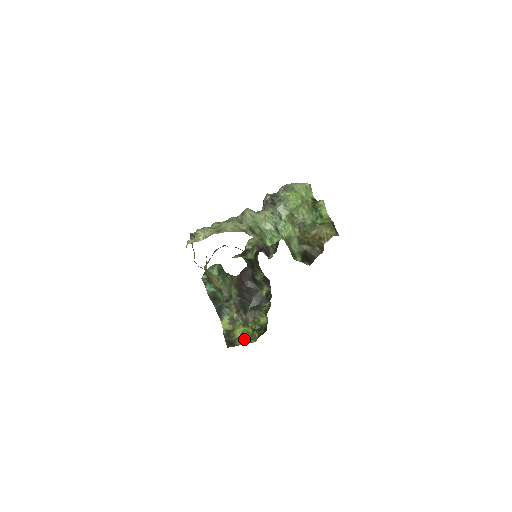
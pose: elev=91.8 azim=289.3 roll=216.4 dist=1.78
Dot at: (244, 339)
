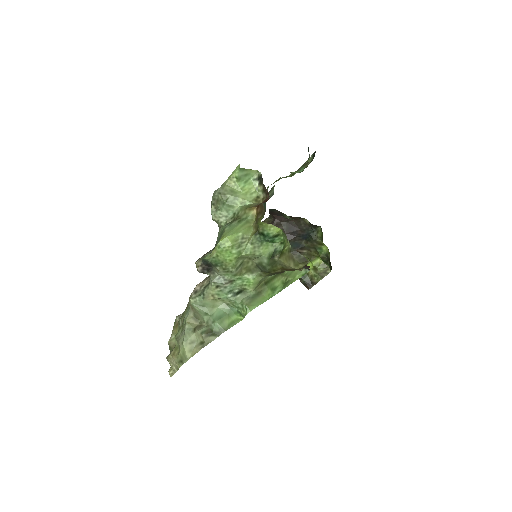
Dot at: (319, 274)
